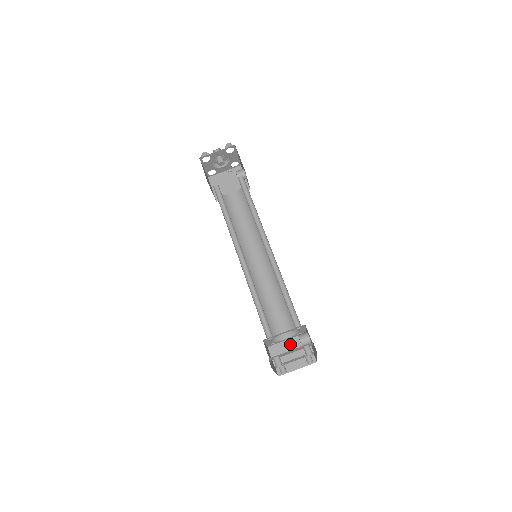
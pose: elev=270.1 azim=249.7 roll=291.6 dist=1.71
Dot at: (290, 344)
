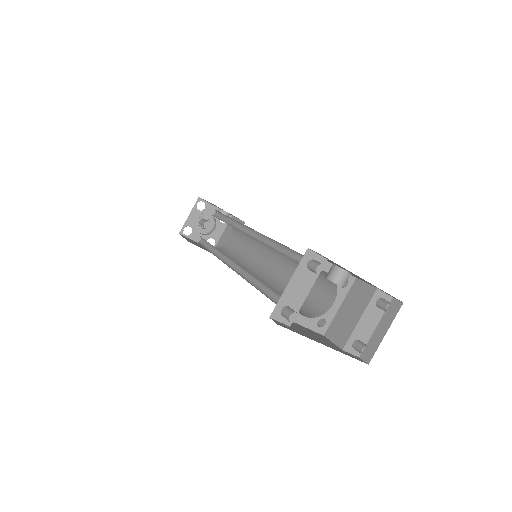
Dot at: (346, 307)
